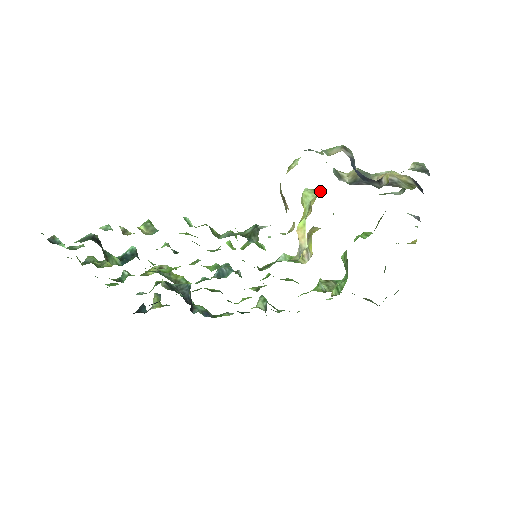
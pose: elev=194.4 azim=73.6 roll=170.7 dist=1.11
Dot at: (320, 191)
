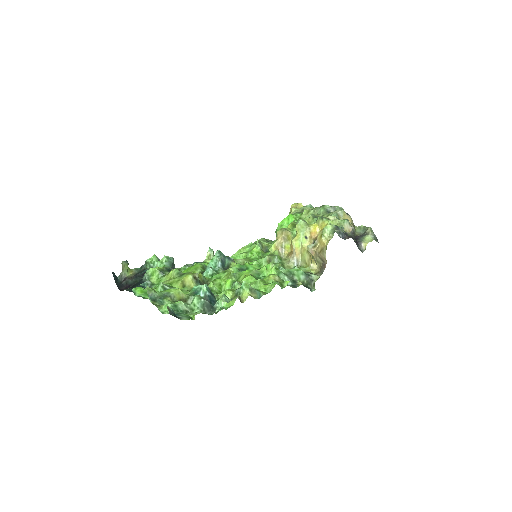
Dot at: (317, 231)
